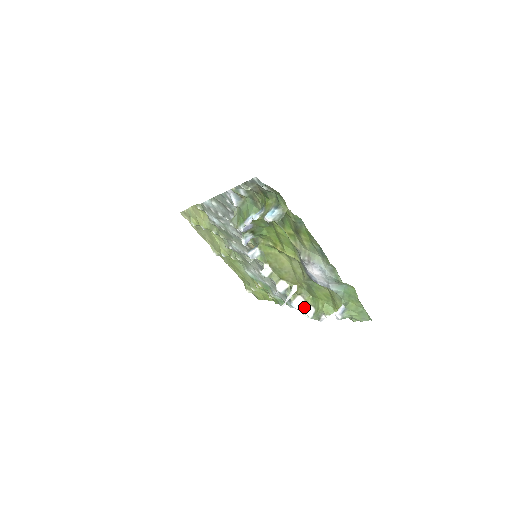
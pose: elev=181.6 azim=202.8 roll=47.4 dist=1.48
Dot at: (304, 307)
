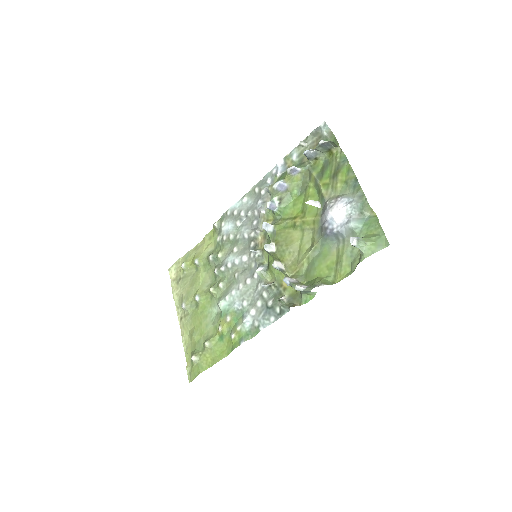
Dot at: (297, 283)
